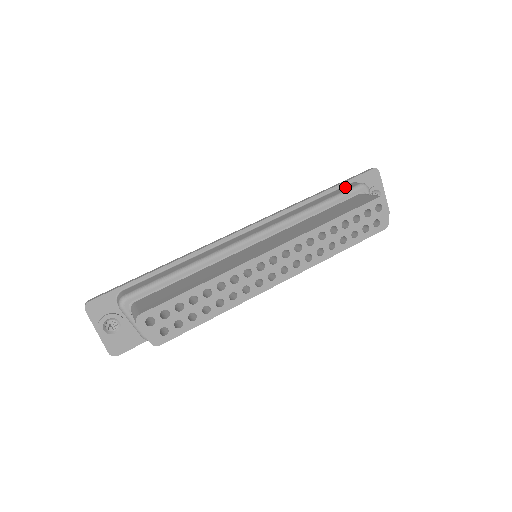
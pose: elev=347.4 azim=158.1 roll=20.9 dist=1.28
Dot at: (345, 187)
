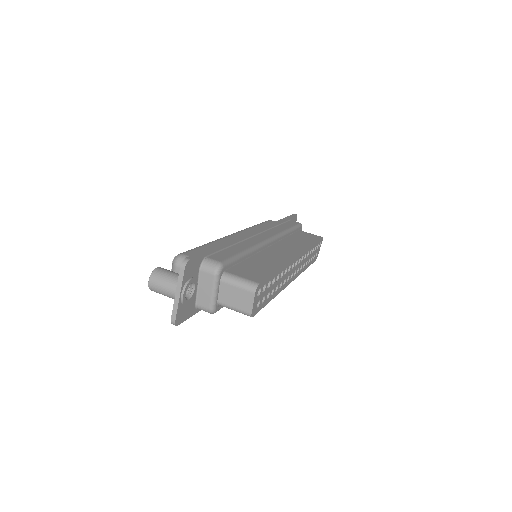
Dot at: (292, 222)
